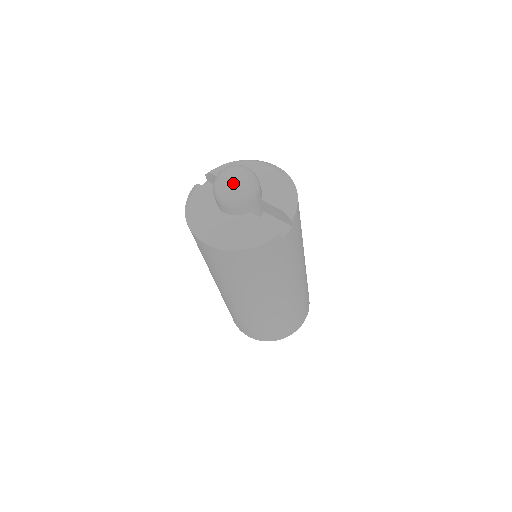
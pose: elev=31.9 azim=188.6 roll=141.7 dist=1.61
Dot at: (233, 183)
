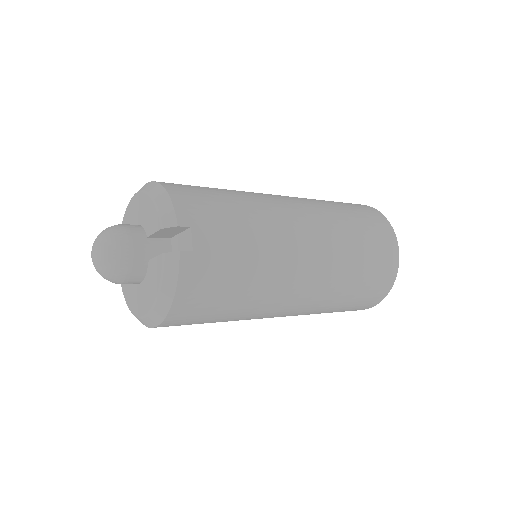
Dot at: (98, 262)
